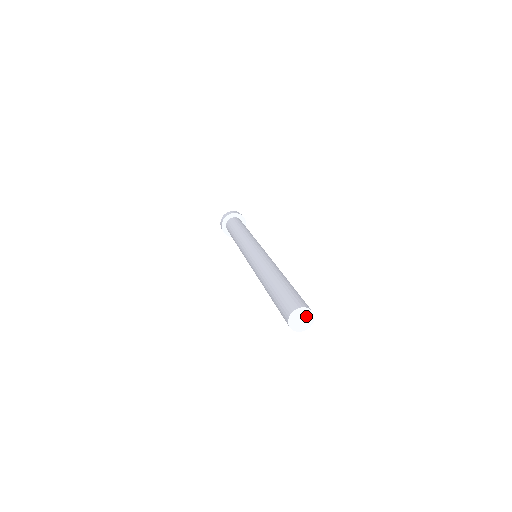
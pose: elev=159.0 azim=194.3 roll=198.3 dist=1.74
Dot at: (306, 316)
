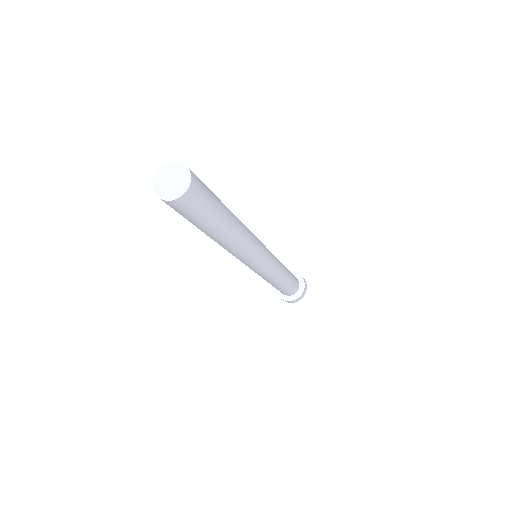
Dot at: (180, 182)
